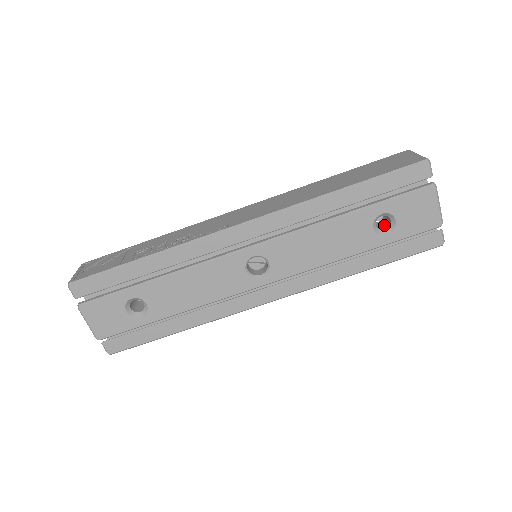
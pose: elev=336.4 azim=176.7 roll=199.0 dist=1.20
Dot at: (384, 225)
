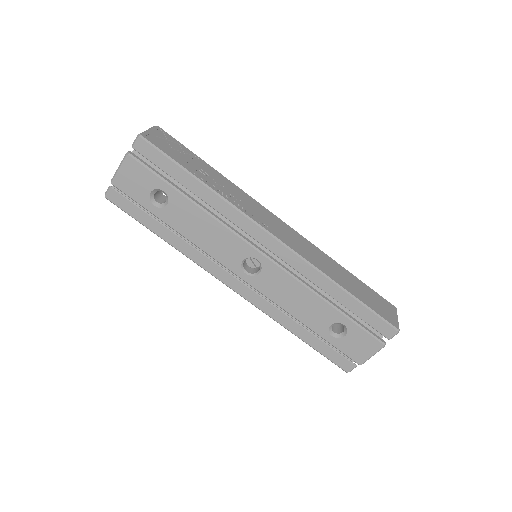
Dot at: (336, 329)
